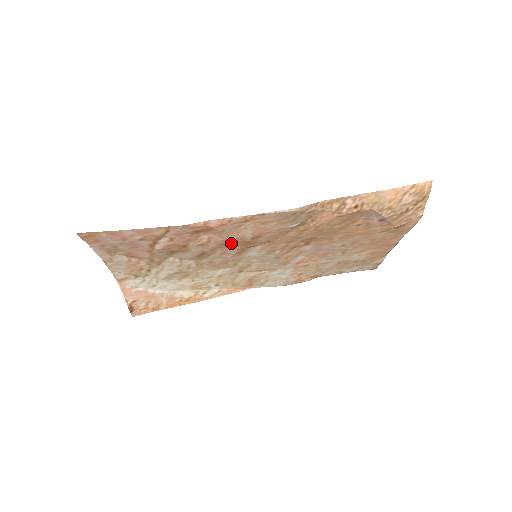
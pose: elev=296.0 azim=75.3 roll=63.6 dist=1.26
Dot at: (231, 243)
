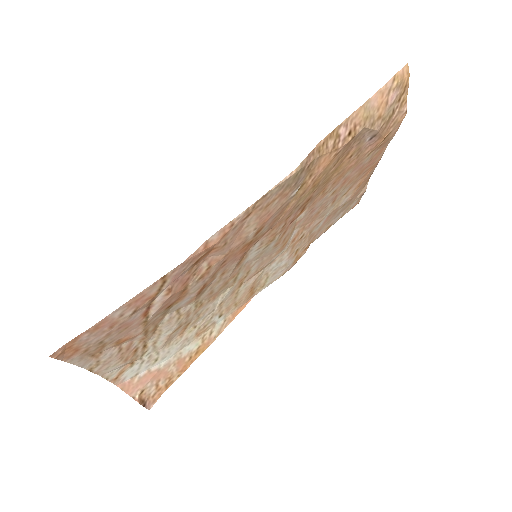
Dot at: (232, 255)
